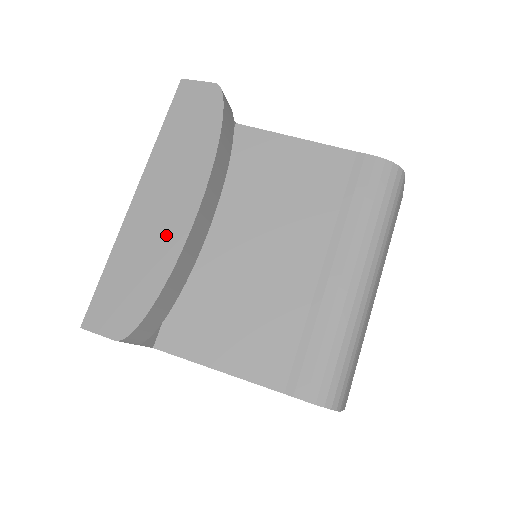
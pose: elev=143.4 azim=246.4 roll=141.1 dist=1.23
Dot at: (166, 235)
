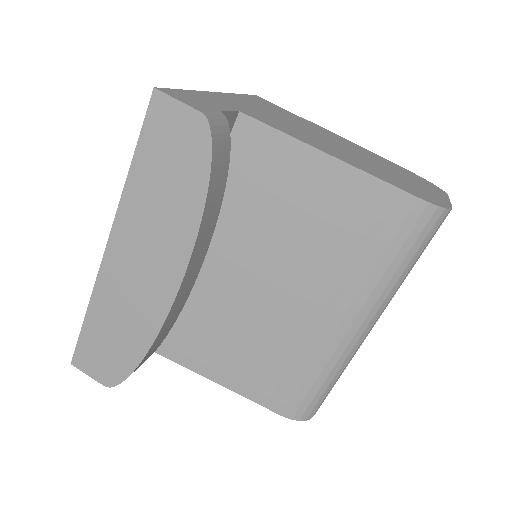
Dot at: (144, 305)
